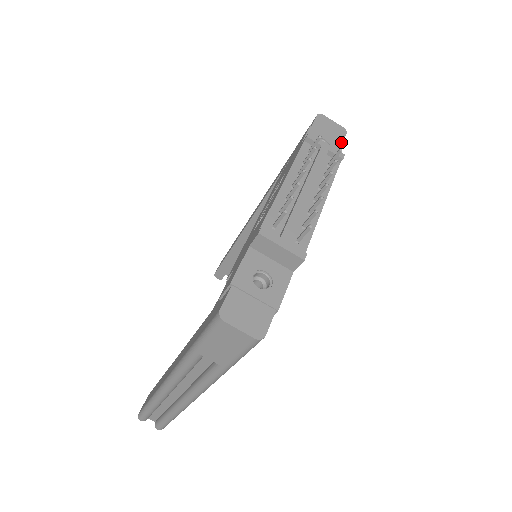
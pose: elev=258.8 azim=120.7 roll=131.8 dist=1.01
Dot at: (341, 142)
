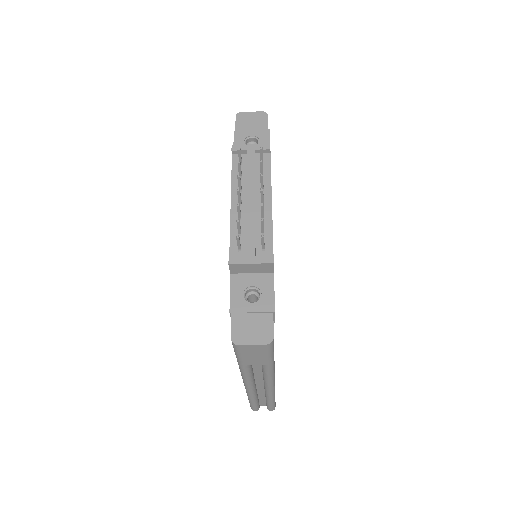
Dot at: (266, 127)
